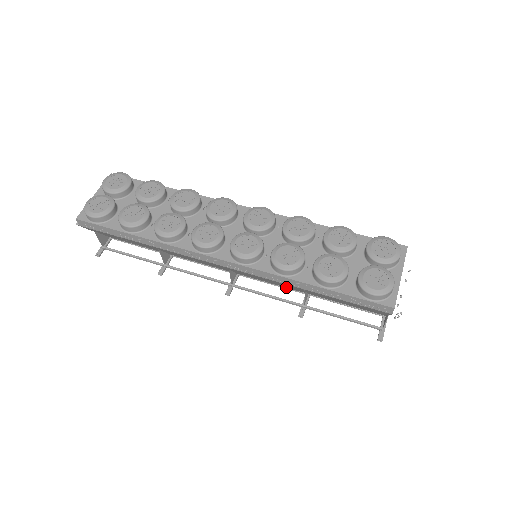
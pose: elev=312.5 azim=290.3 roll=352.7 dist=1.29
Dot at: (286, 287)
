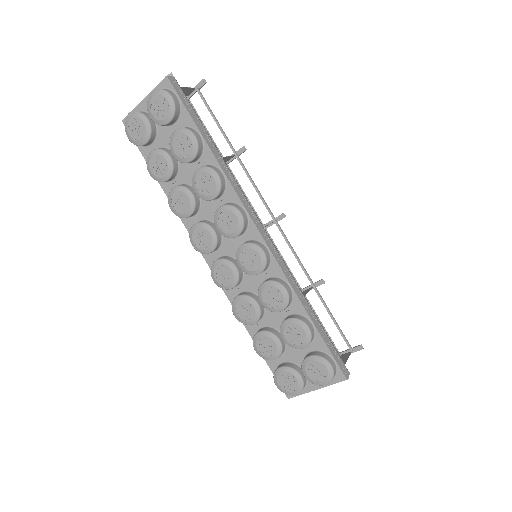
Dot at: occluded
